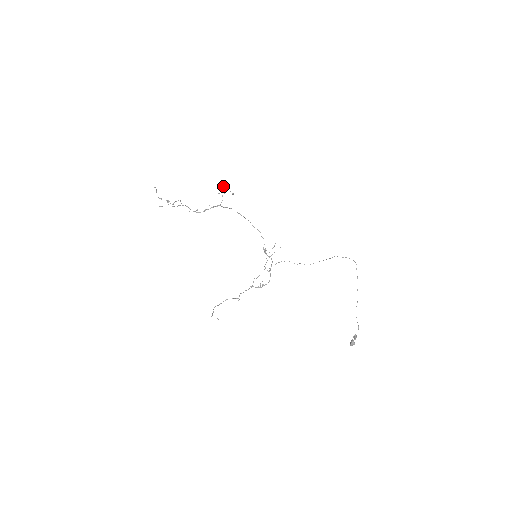
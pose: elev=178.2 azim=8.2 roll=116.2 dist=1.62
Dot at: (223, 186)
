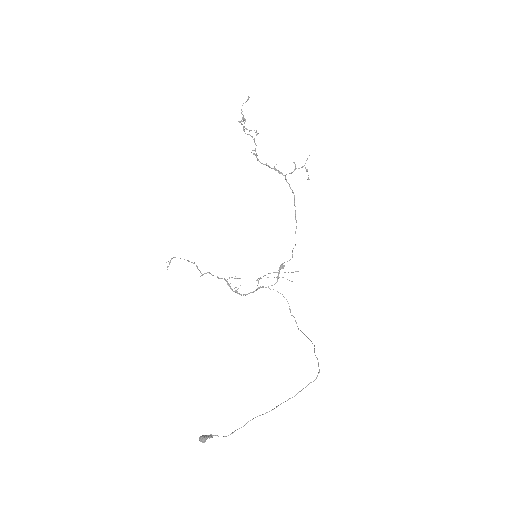
Dot at: (306, 160)
